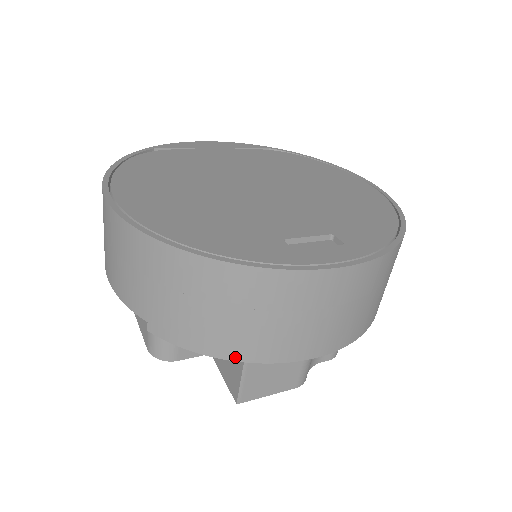
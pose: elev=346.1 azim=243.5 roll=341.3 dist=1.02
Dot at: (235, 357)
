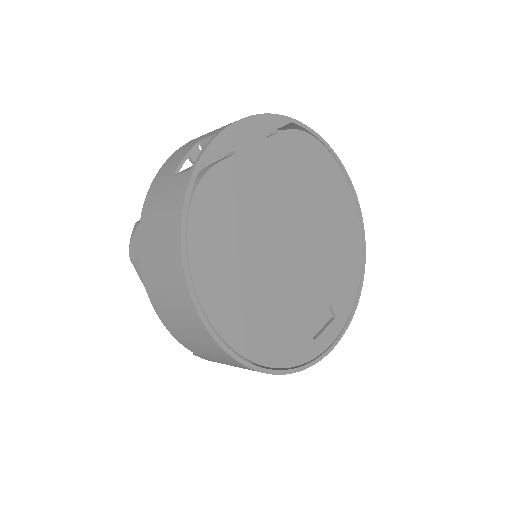
Dot at: occluded
